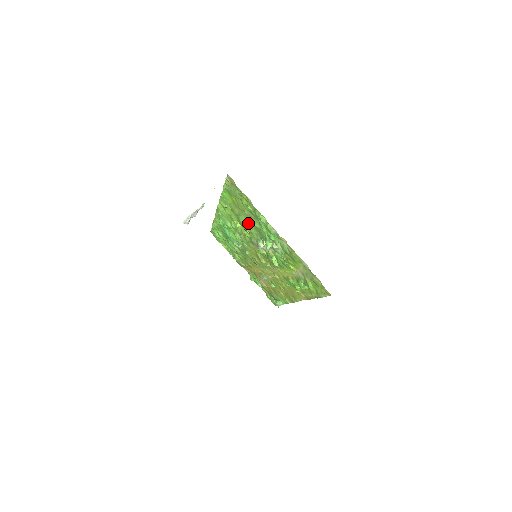
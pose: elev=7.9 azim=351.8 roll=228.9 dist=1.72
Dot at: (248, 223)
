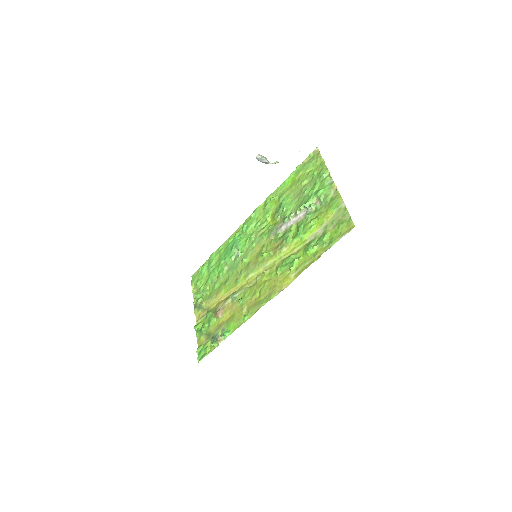
Dot at: (293, 199)
